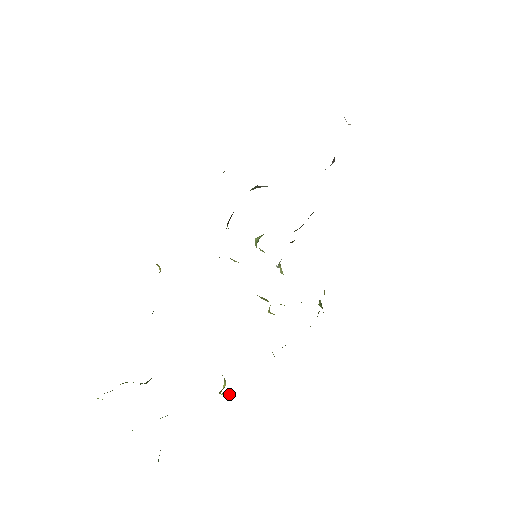
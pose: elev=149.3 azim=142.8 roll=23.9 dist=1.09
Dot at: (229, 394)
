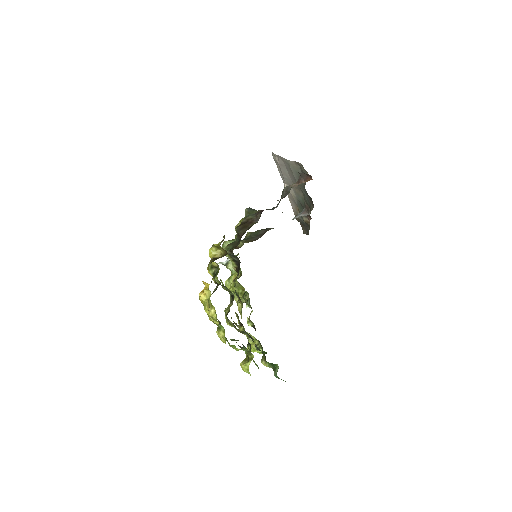
Dot at: occluded
